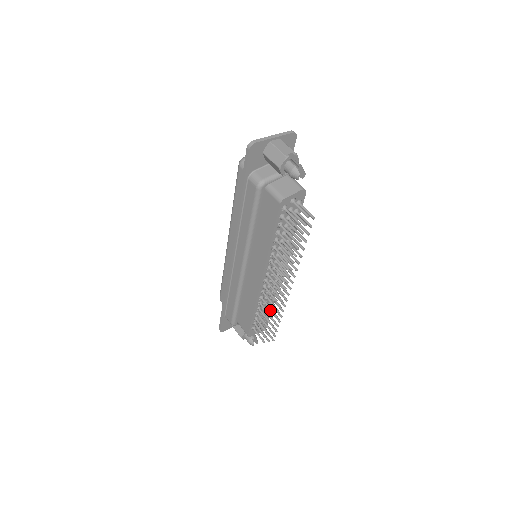
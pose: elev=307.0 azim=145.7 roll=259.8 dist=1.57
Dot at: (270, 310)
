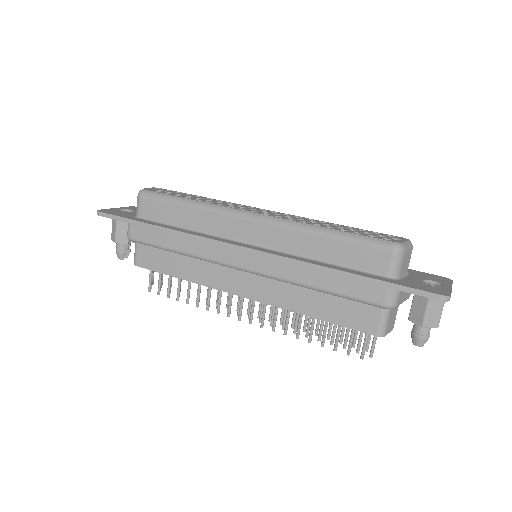
Dot at: (208, 306)
